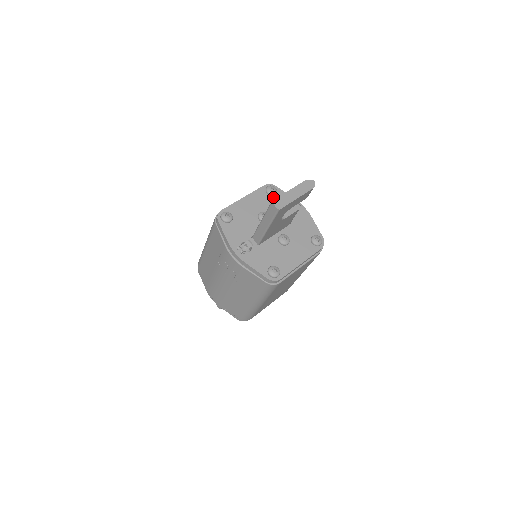
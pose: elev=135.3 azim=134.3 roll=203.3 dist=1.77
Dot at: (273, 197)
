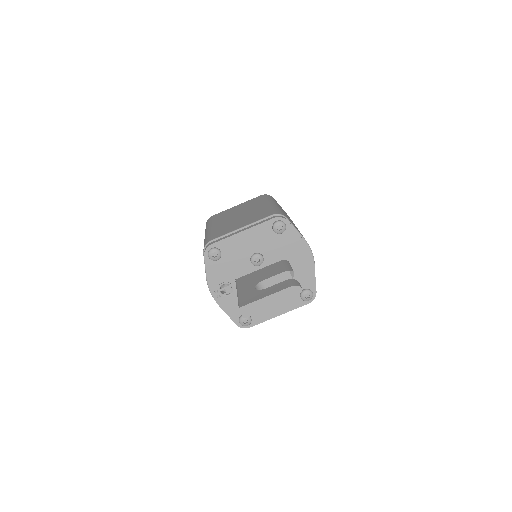
Dot at: (278, 235)
